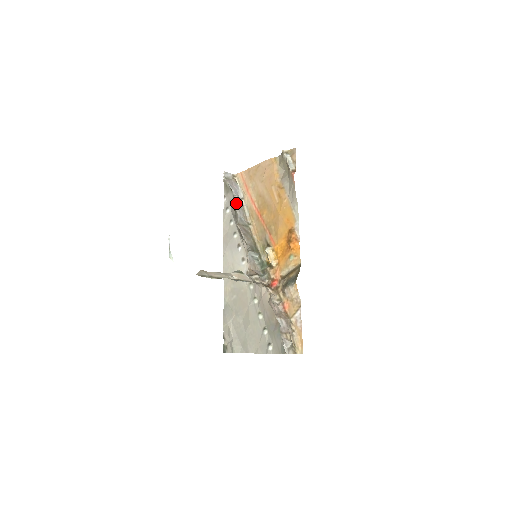
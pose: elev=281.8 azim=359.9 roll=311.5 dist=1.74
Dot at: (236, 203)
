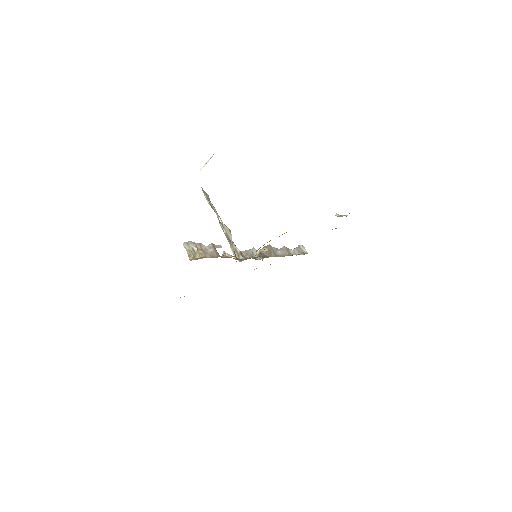
Dot at: (286, 247)
